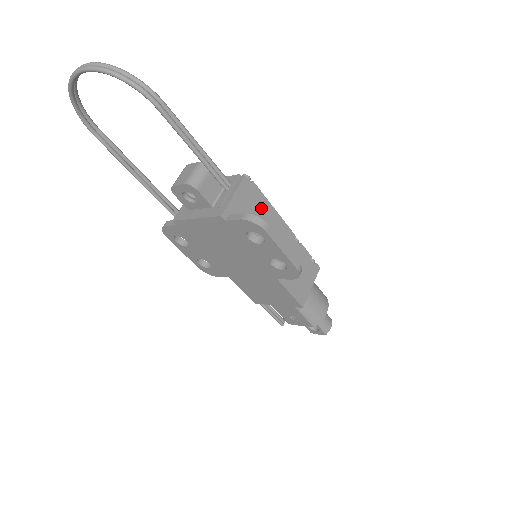
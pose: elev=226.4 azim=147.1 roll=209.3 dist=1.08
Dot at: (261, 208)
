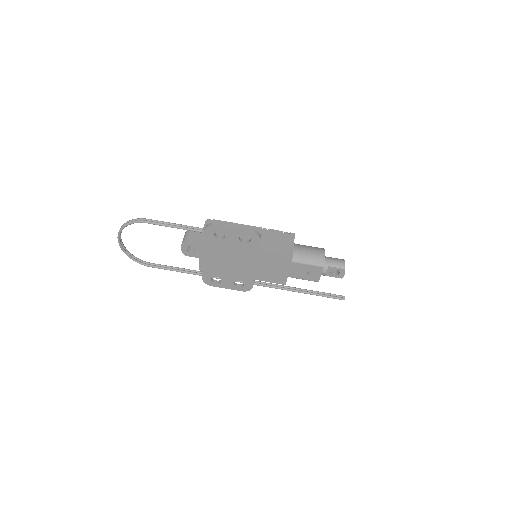
Dot at: occluded
